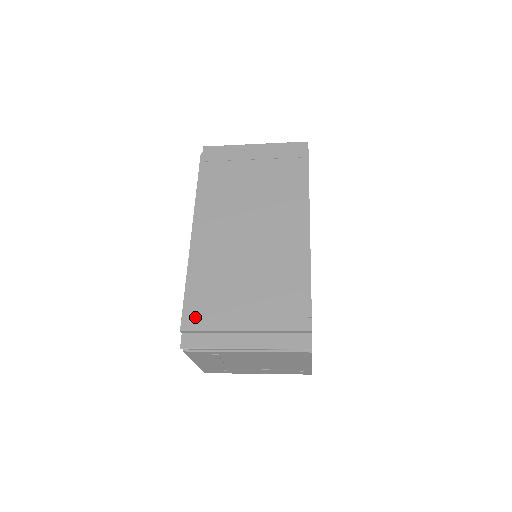
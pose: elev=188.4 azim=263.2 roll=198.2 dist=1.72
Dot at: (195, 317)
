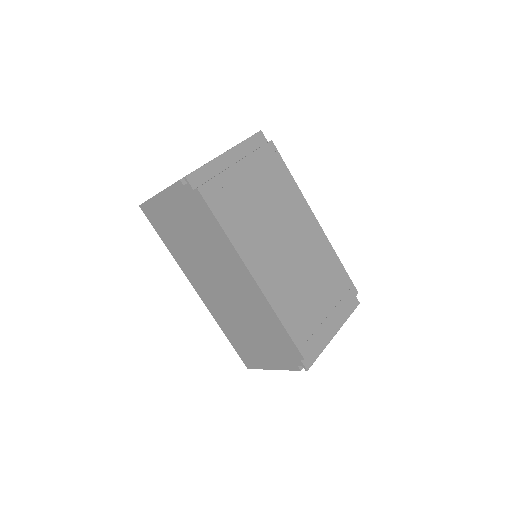
Dot at: (306, 342)
